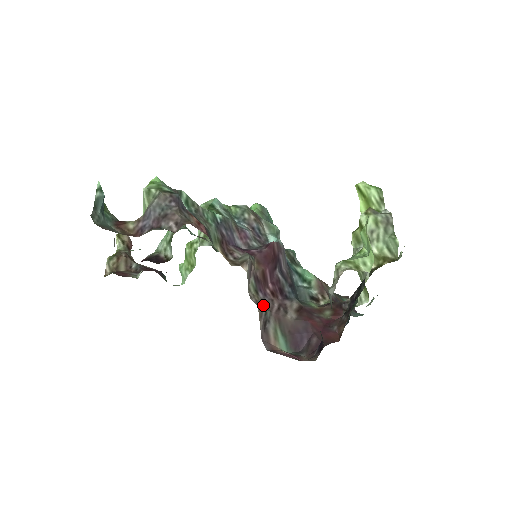
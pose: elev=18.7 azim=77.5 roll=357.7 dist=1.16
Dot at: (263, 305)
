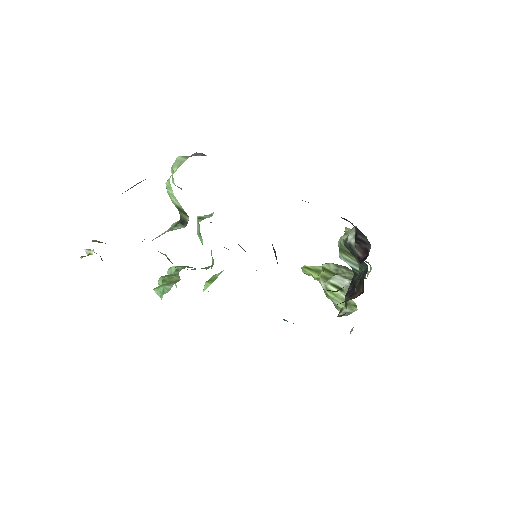
Dot at: occluded
